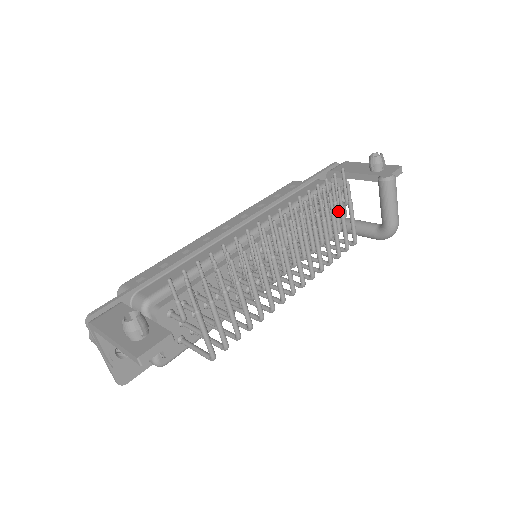
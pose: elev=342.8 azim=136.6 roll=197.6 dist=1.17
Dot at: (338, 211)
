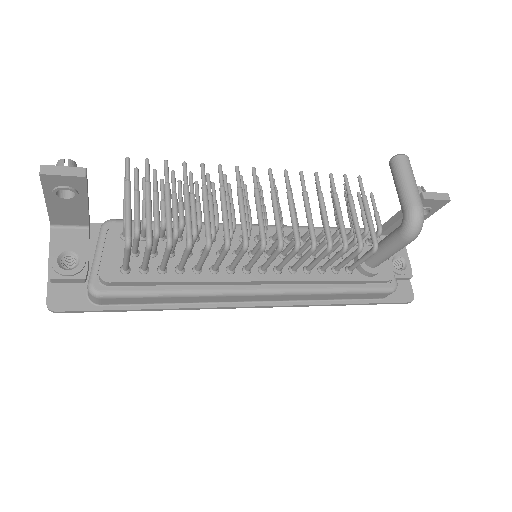
Dot at: occluded
